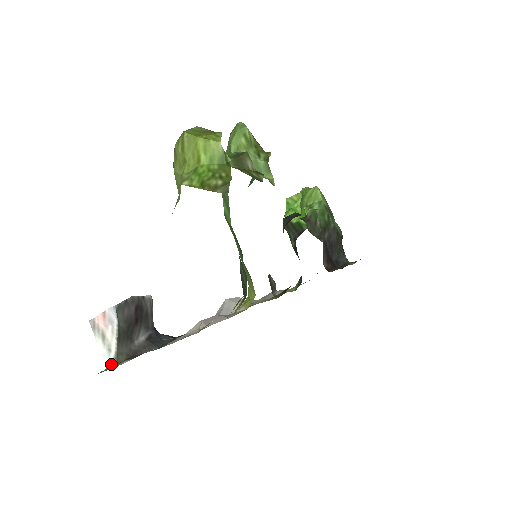
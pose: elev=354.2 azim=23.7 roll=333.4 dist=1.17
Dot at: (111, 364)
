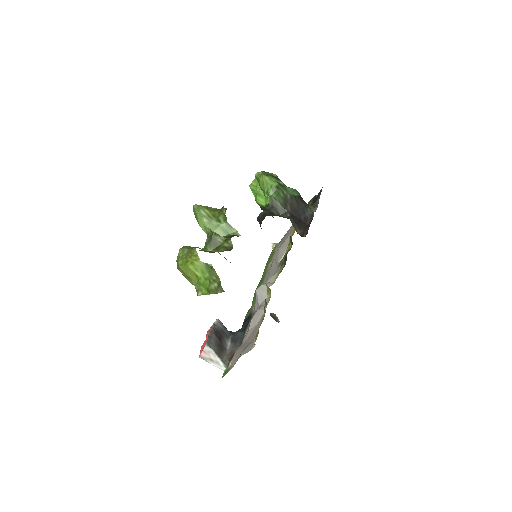
Dot at: (224, 369)
